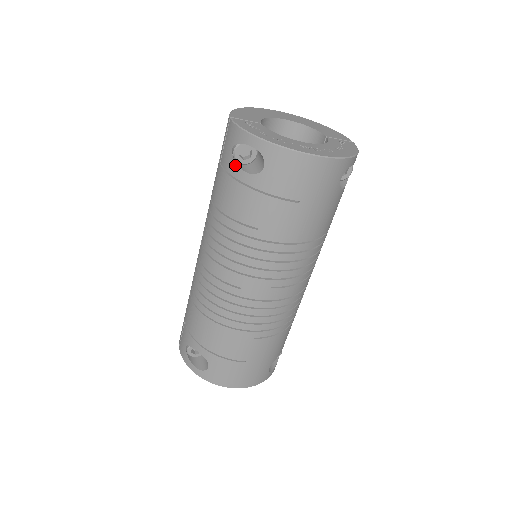
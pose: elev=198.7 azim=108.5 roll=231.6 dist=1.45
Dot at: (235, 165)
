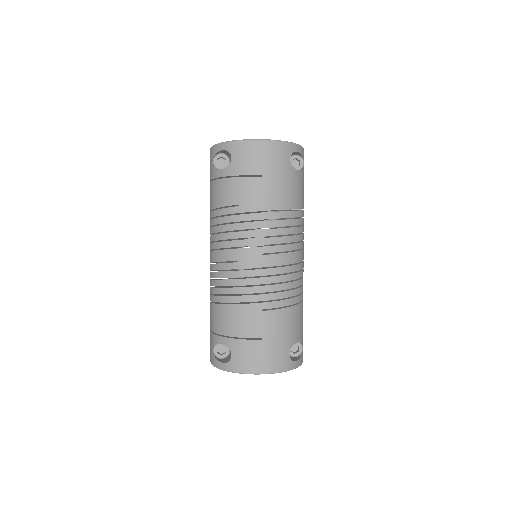
Dot at: (215, 170)
